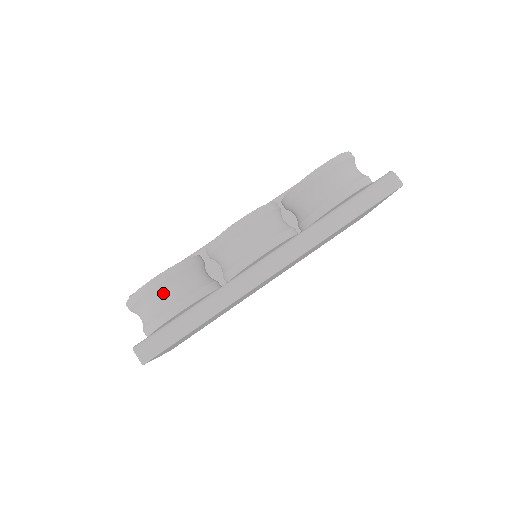
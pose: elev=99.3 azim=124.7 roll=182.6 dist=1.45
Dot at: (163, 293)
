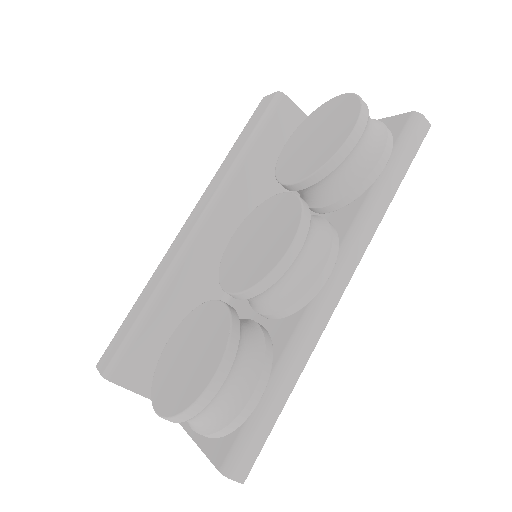
Dot at: (229, 388)
